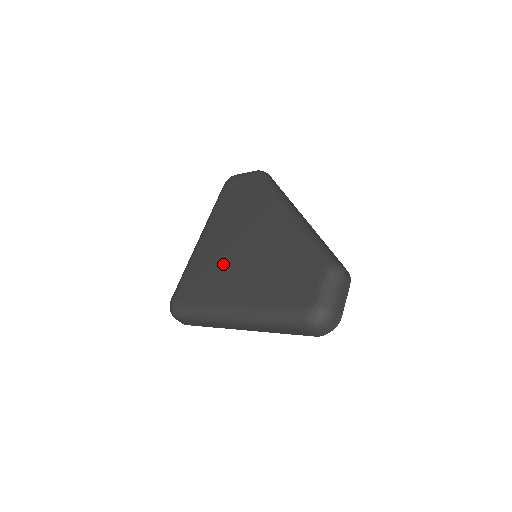
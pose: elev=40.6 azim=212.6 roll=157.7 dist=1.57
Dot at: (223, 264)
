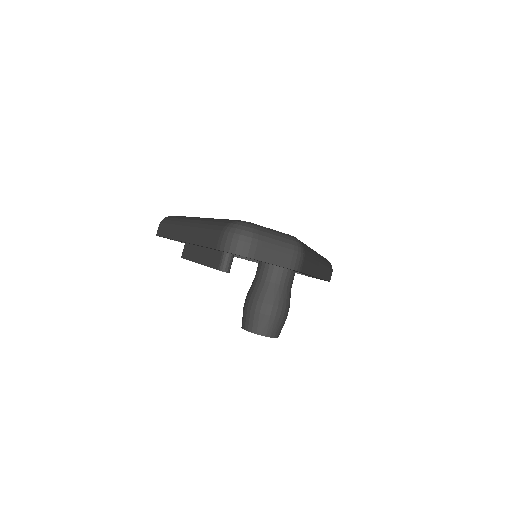
Dot at: occluded
